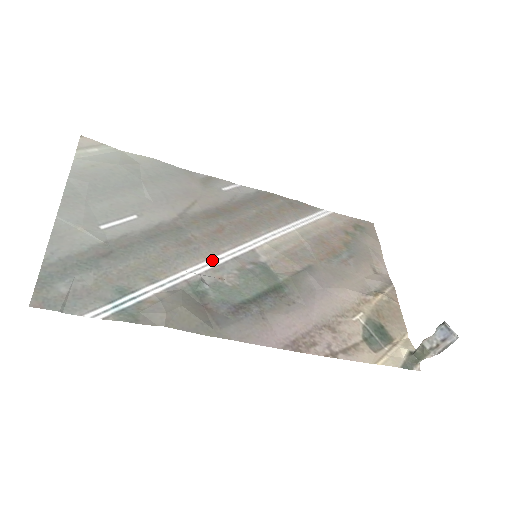
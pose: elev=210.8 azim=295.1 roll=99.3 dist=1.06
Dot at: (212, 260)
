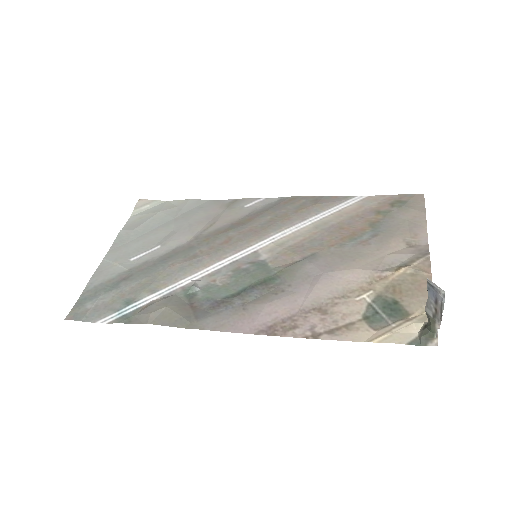
Dot at: (211, 267)
